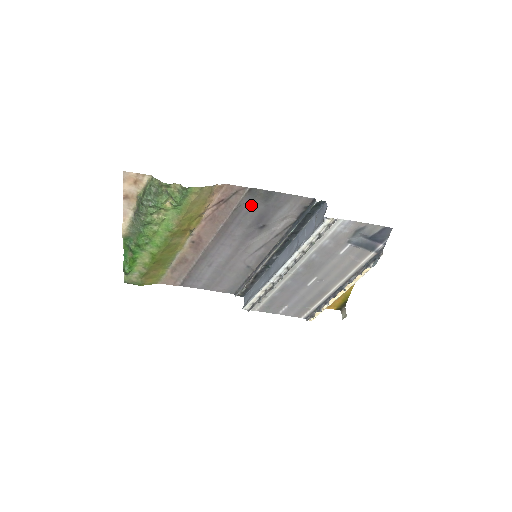
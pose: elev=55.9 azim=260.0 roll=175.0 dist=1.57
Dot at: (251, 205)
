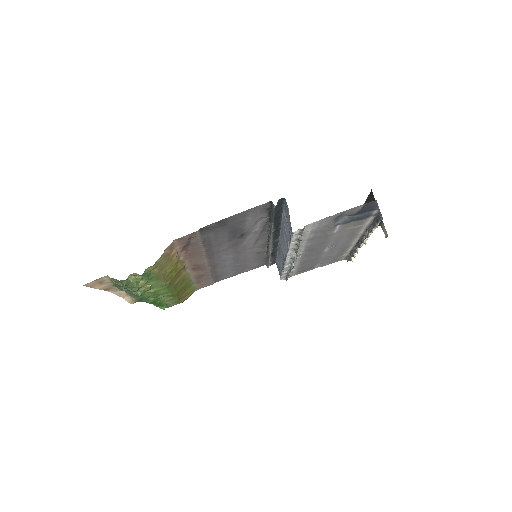
Dot at: (214, 234)
